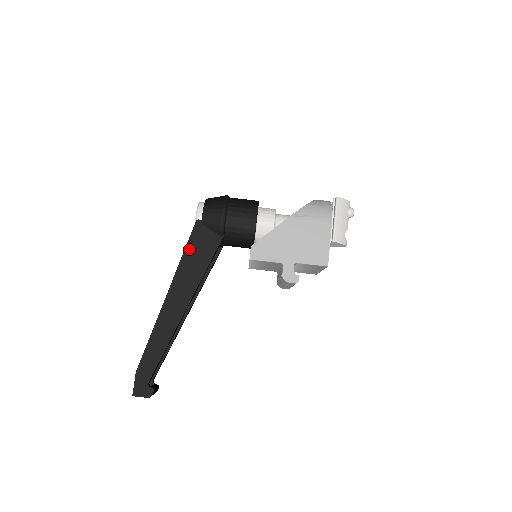
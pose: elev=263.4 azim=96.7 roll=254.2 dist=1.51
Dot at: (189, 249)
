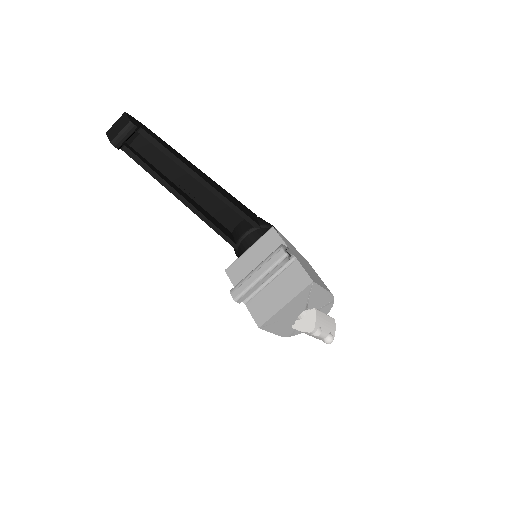
Dot at: (239, 202)
